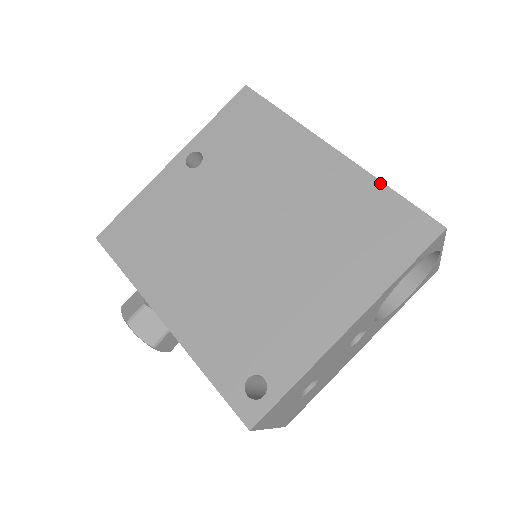
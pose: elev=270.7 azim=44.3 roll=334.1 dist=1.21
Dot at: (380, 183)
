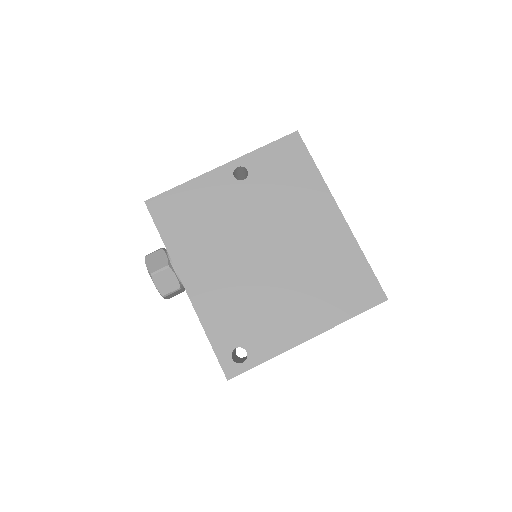
Dot at: (362, 253)
